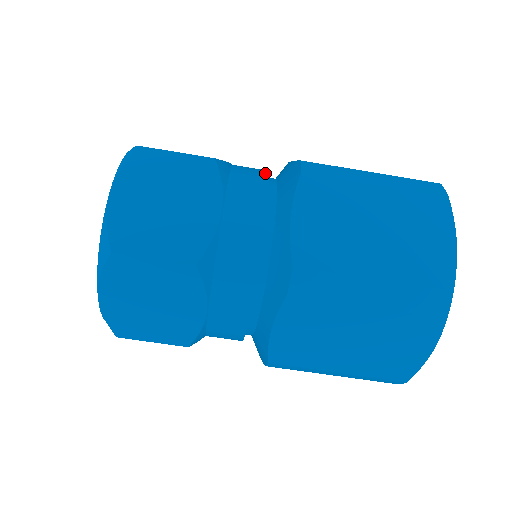
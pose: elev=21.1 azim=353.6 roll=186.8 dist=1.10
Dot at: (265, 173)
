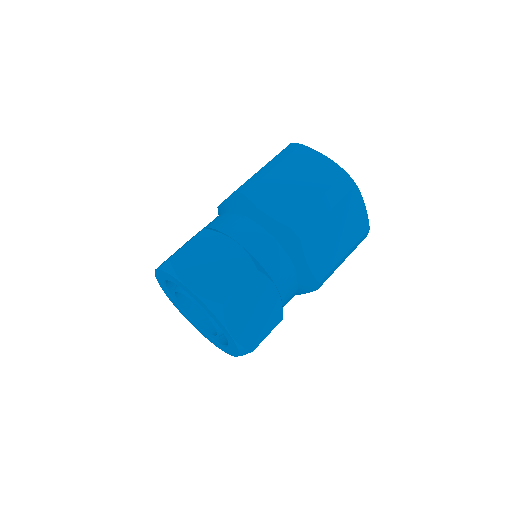
Dot at: occluded
